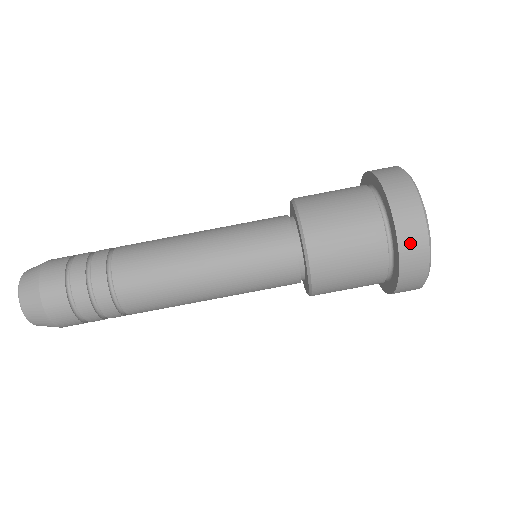
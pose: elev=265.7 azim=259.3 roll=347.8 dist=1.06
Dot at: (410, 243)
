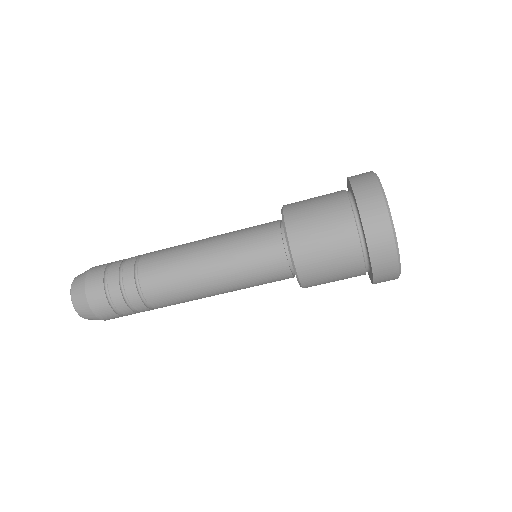
Dot at: (382, 266)
